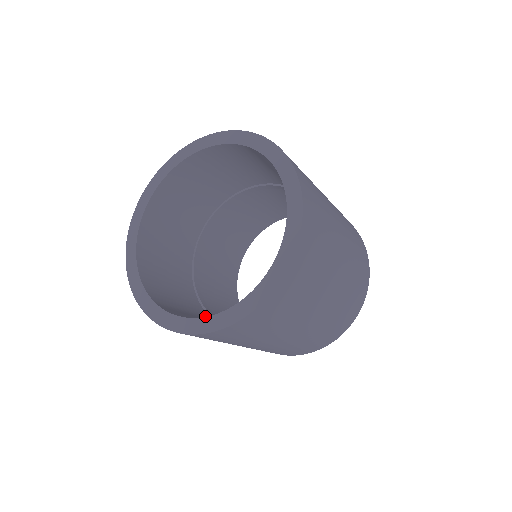
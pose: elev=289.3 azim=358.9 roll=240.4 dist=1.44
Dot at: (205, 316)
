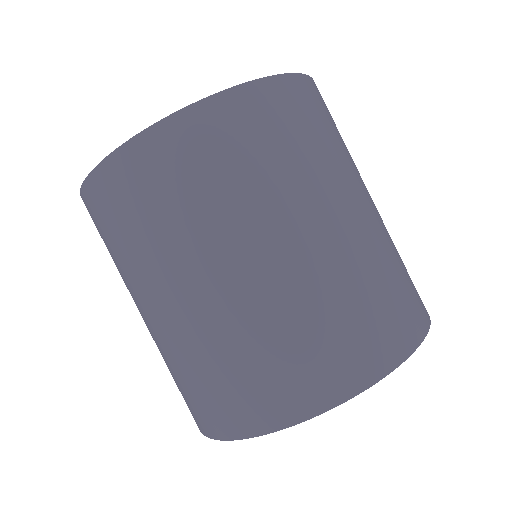
Dot at: occluded
